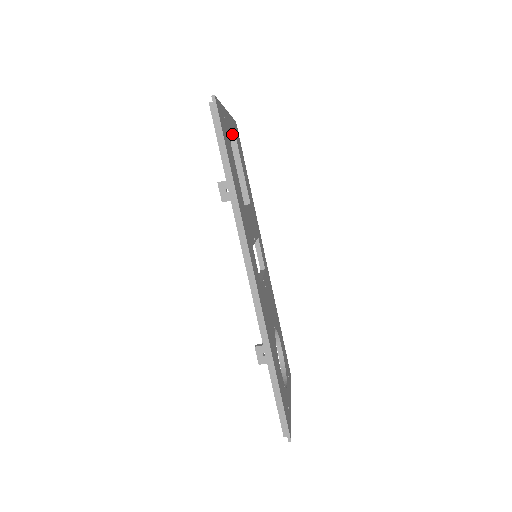
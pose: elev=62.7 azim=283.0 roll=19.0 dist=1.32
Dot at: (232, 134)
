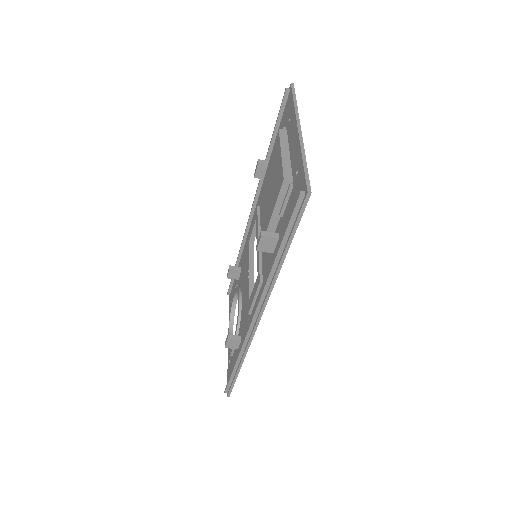
Dot at: occluded
